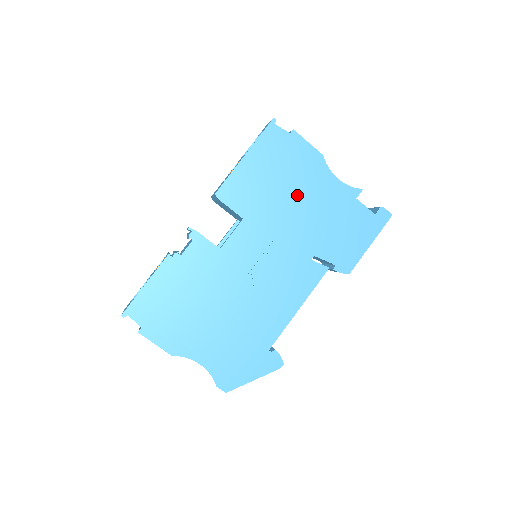
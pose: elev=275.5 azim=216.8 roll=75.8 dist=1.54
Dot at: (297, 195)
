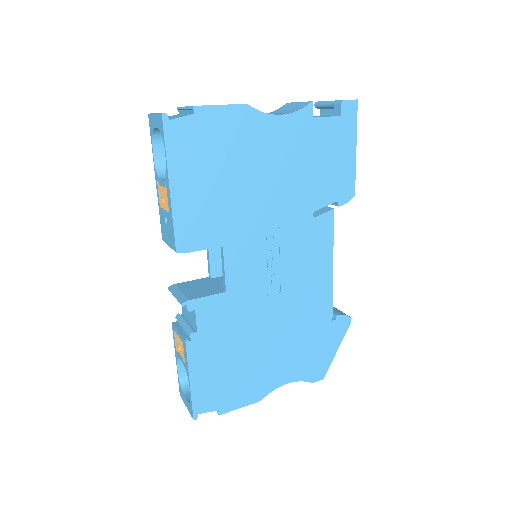
Dot at: (254, 173)
